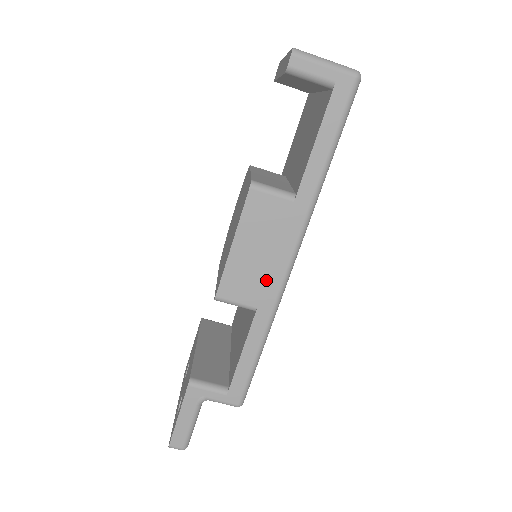
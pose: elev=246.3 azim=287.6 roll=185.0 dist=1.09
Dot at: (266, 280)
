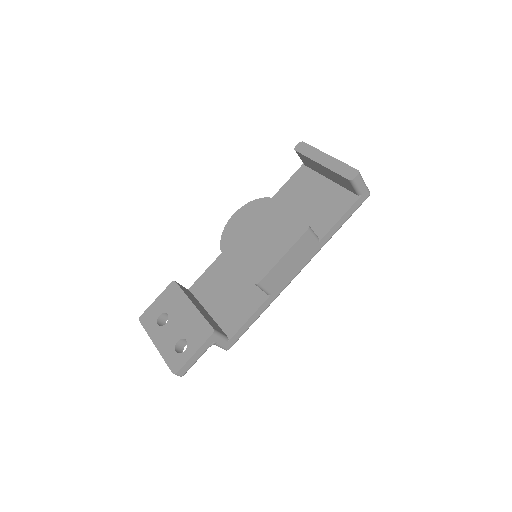
Dot at: (285, 279)
